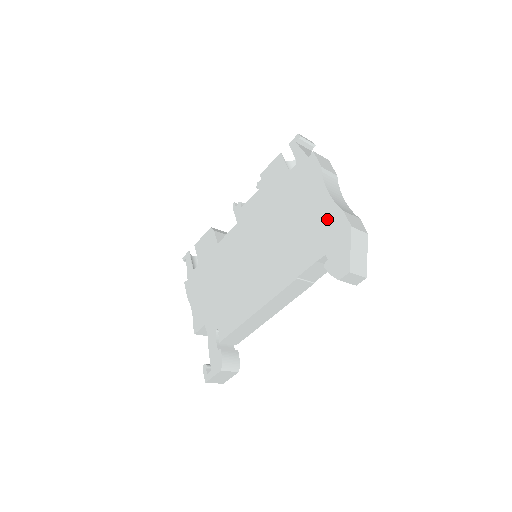
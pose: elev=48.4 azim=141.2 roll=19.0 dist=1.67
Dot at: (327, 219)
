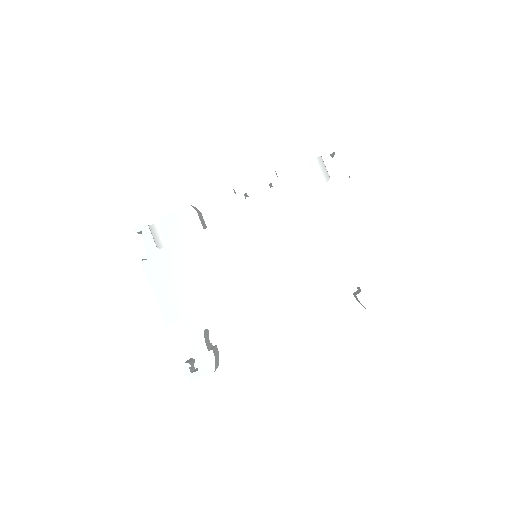
Dot at: (364, 253)
